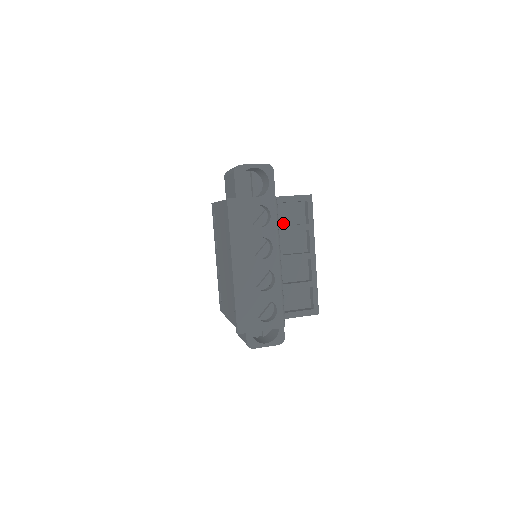
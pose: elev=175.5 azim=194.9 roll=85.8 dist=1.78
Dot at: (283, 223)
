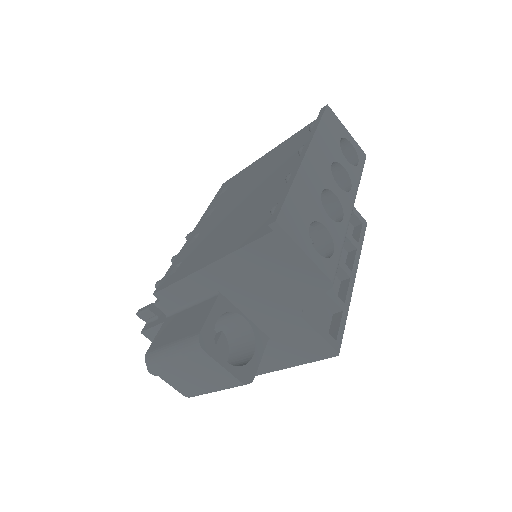
Dot at: occluded
